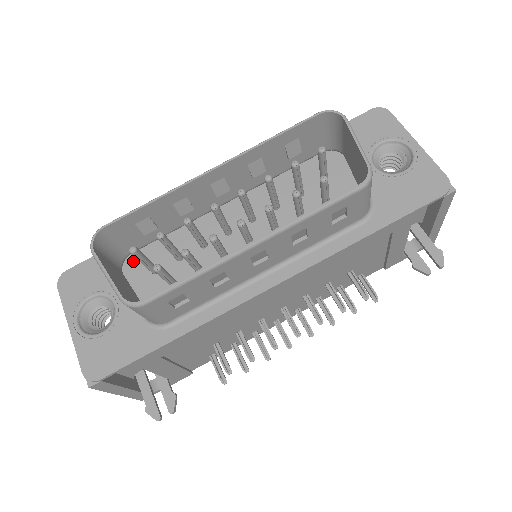
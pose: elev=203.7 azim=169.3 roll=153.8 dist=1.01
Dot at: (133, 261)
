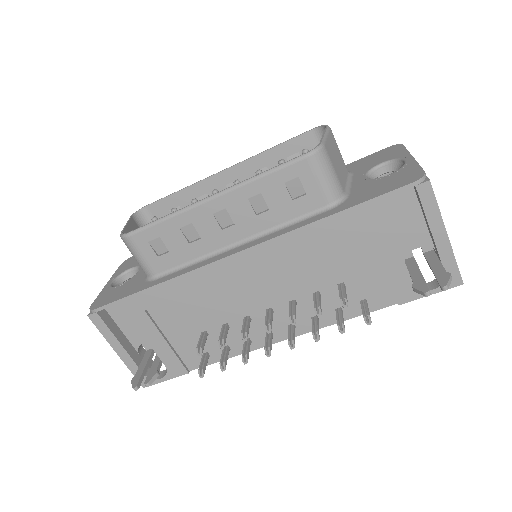
Dot at: occluded
